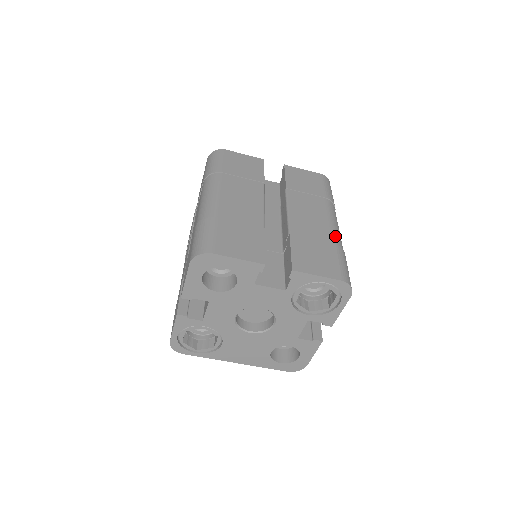
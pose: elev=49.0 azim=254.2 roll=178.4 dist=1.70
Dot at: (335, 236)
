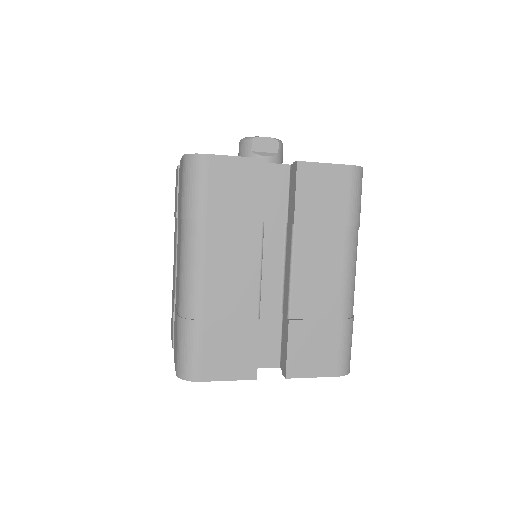
Dot at: (345, 302)
